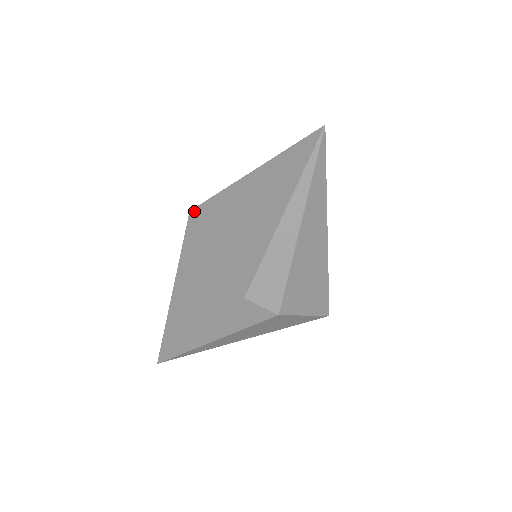
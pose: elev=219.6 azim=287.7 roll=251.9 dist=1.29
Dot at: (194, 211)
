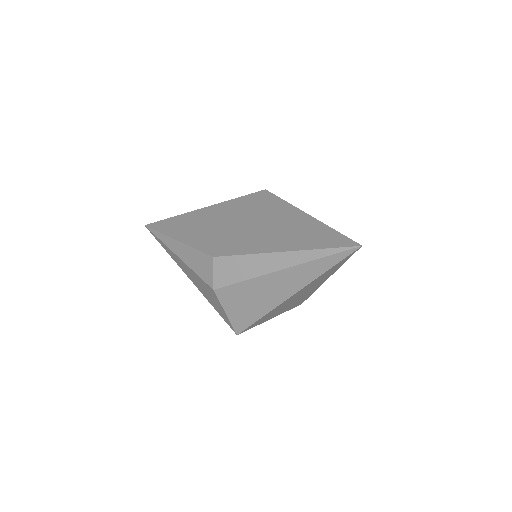
Dot at: (267, 192)
